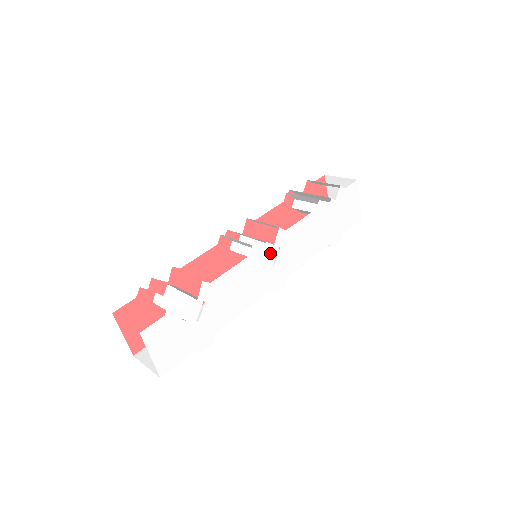
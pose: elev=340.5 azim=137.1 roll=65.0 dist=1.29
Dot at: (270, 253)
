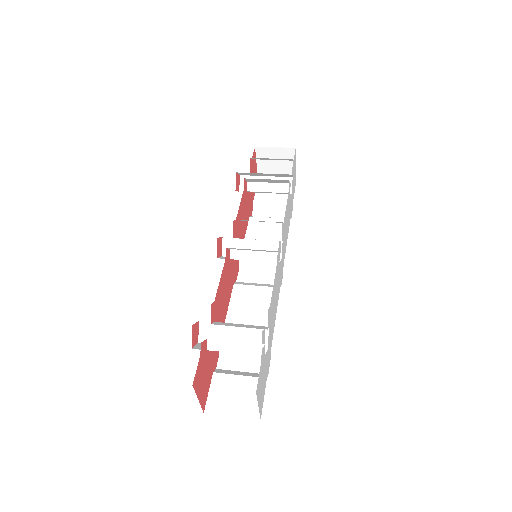
Dot at: (279, 250)
